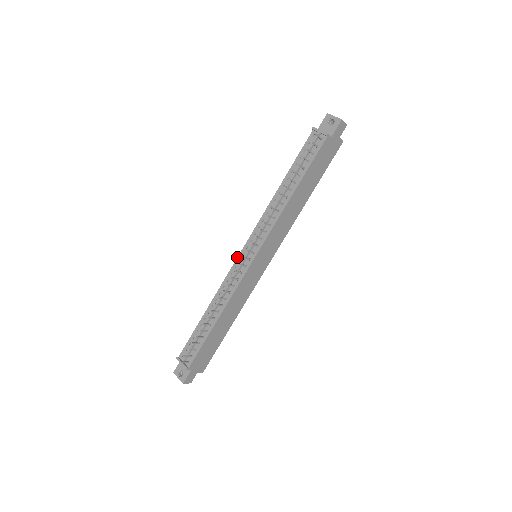
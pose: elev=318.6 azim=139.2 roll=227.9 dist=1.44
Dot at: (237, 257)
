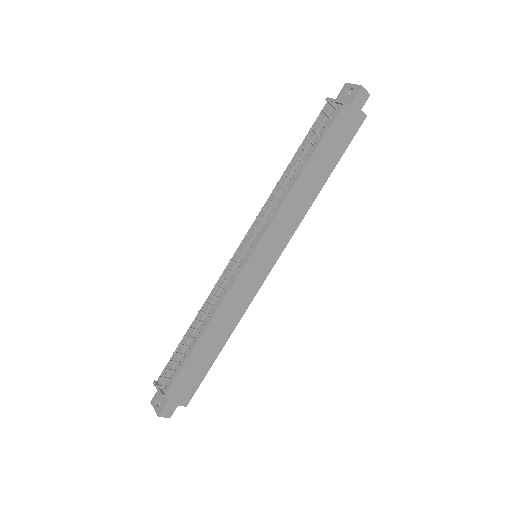
Dot at: occluded
